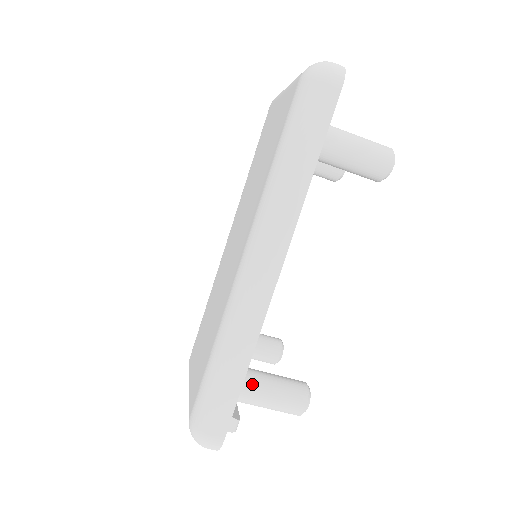
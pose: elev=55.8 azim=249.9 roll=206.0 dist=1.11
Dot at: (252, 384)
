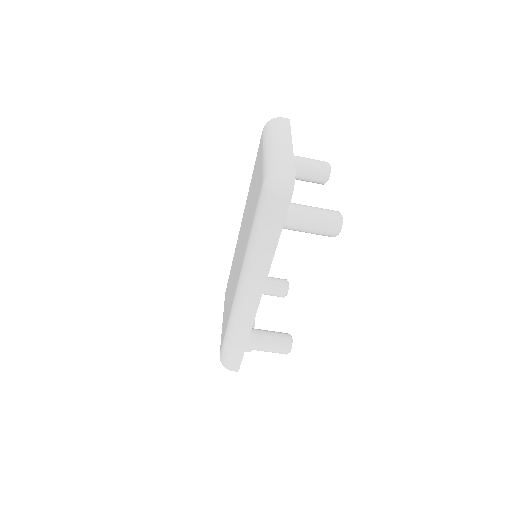
Dot at: (253, 343)
